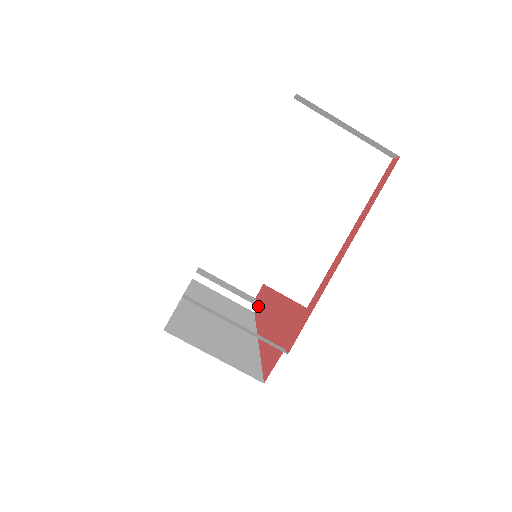
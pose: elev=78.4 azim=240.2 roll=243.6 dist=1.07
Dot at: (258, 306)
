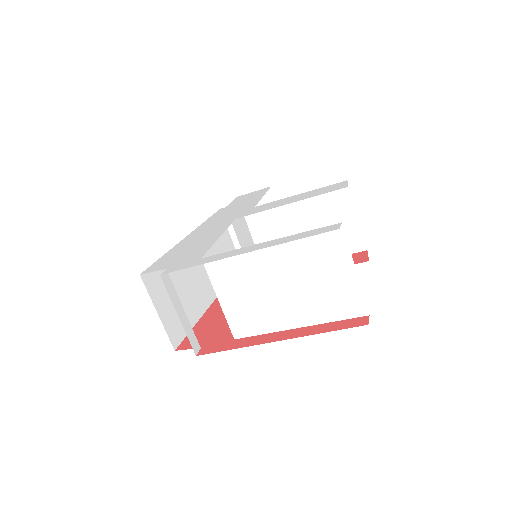
Dot at: occluded
